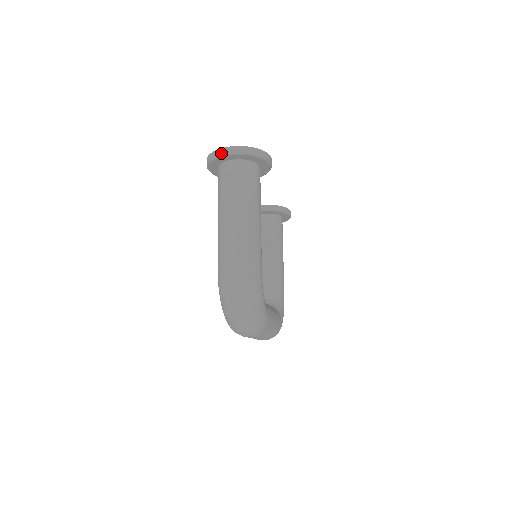
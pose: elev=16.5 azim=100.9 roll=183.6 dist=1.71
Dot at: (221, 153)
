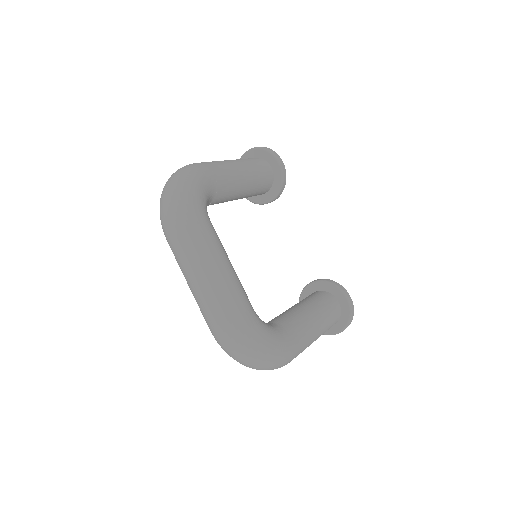
Dot at: (241, 157)
